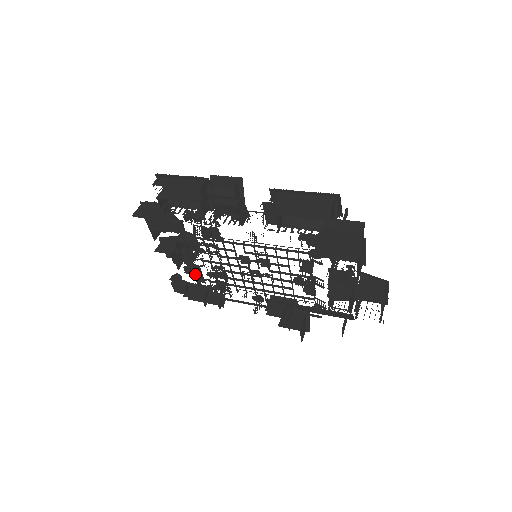
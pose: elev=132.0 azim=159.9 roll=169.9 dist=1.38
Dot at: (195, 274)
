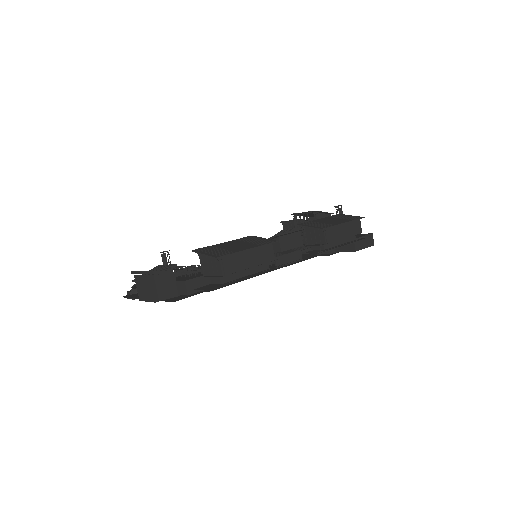
Dot at: occluded
